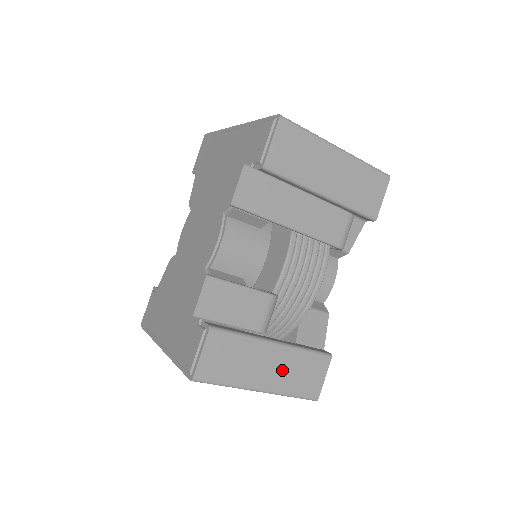
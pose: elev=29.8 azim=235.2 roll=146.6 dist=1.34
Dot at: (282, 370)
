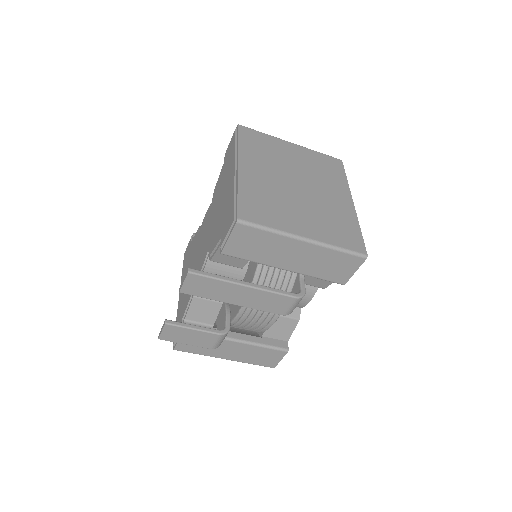
Dot at: (243, 353)
